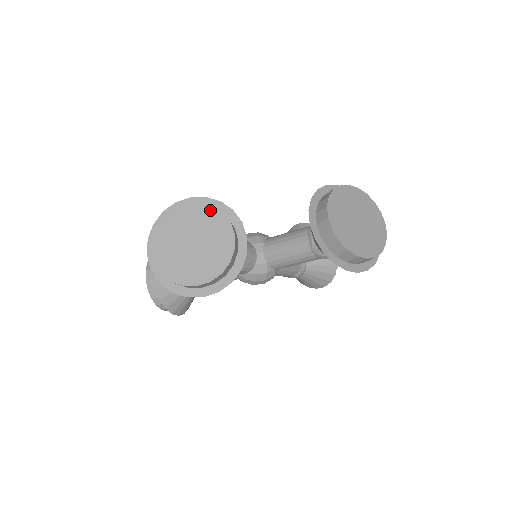
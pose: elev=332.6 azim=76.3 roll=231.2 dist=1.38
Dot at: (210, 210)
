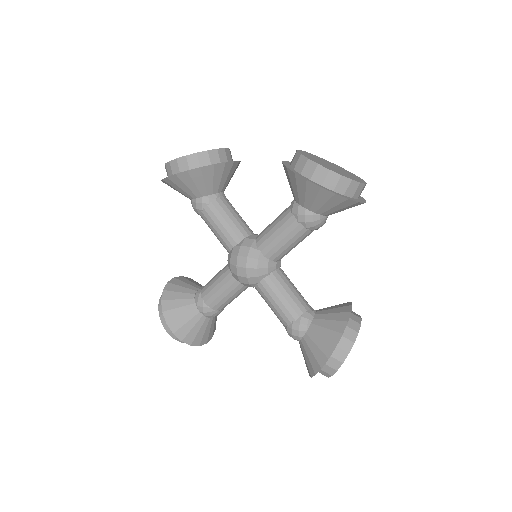
Dot at: occluded
